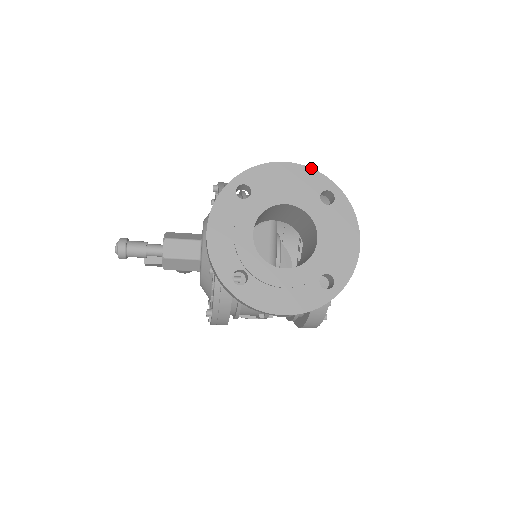
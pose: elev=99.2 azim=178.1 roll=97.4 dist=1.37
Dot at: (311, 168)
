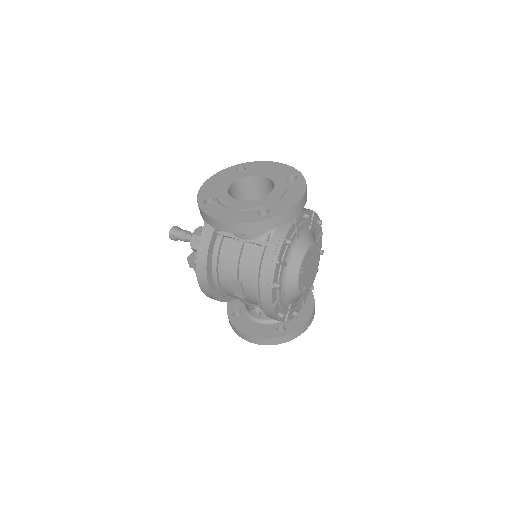
Dot at: (290, 166)
